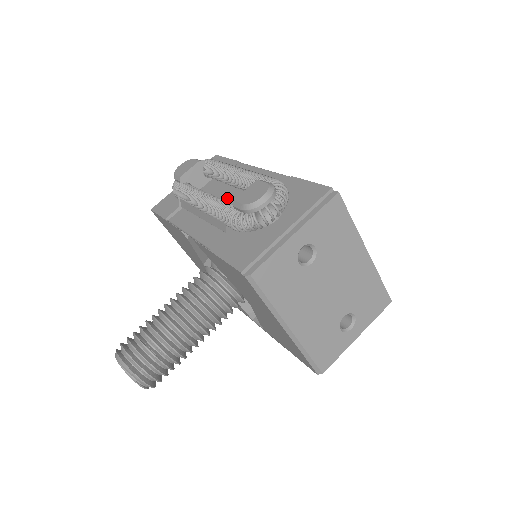
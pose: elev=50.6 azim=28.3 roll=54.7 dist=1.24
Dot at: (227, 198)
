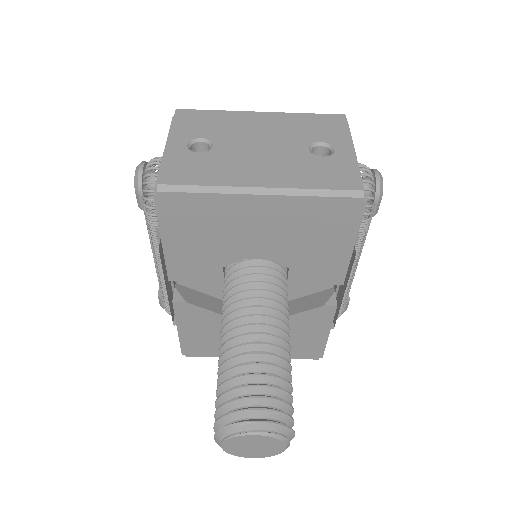
Dot at: occluded
